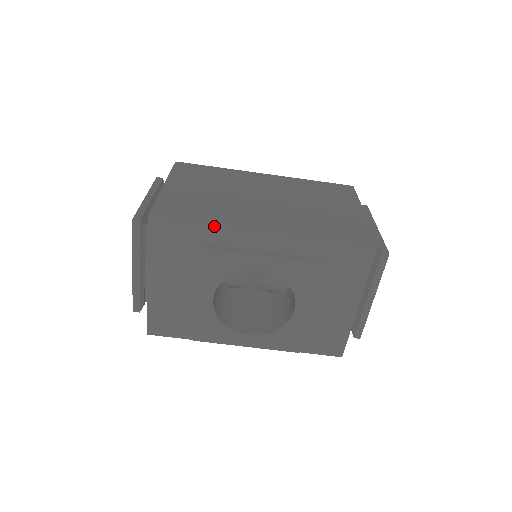
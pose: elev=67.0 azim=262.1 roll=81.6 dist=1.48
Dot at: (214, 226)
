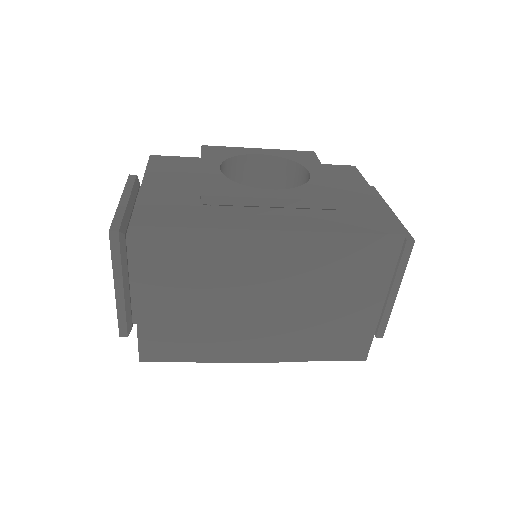
Dot at: (206, 359)
